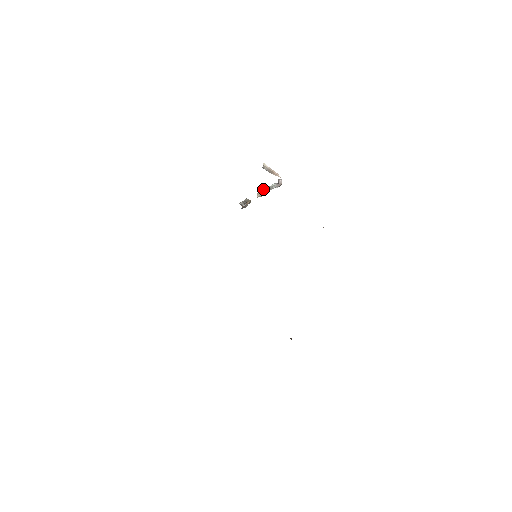
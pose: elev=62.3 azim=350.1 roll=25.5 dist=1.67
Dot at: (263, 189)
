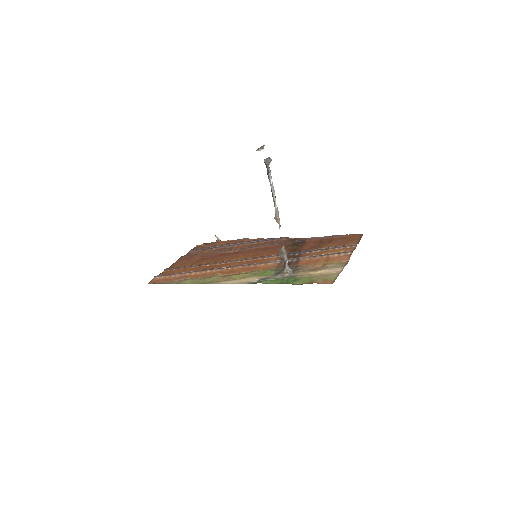
Dot at: occluded
